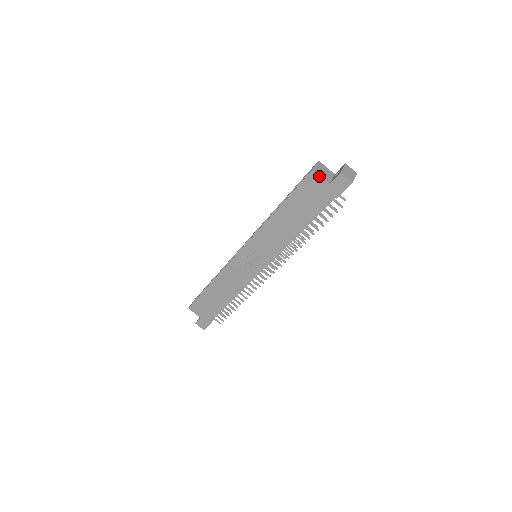
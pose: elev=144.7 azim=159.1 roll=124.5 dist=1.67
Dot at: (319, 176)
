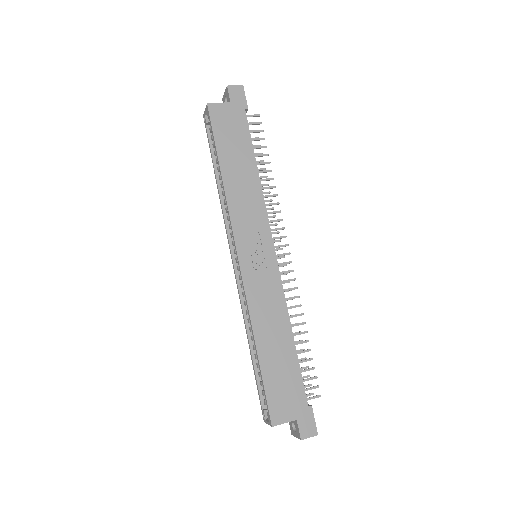
Dot at: (217, 104)
